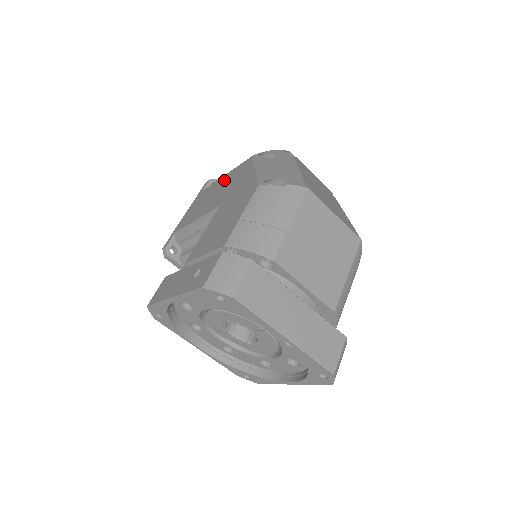
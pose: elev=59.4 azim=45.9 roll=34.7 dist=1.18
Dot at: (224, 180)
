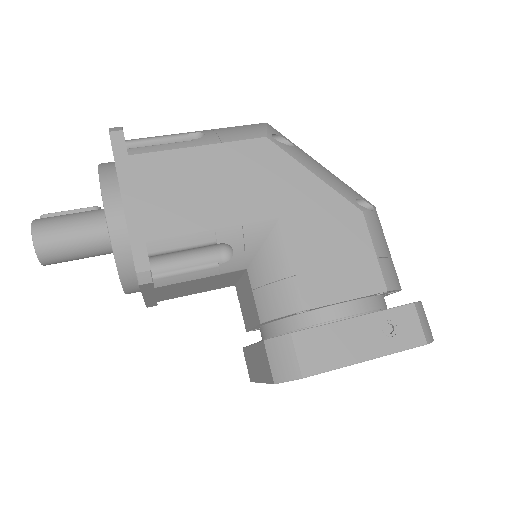
Dot at: (217, 161)
